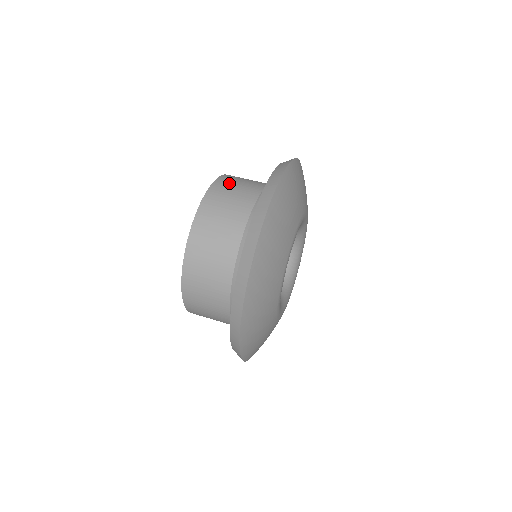
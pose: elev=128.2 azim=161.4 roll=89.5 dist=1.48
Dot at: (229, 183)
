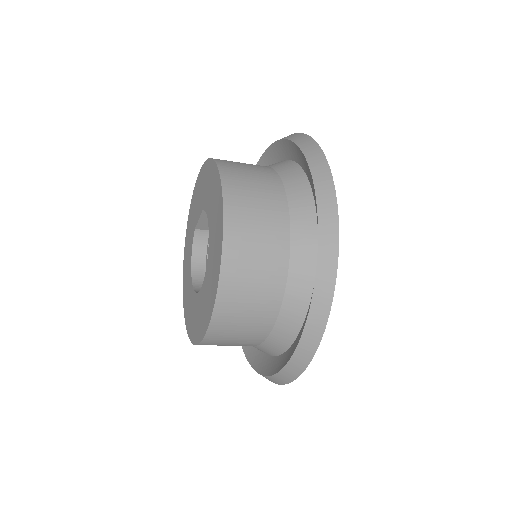
Dot at: (240, 179)
